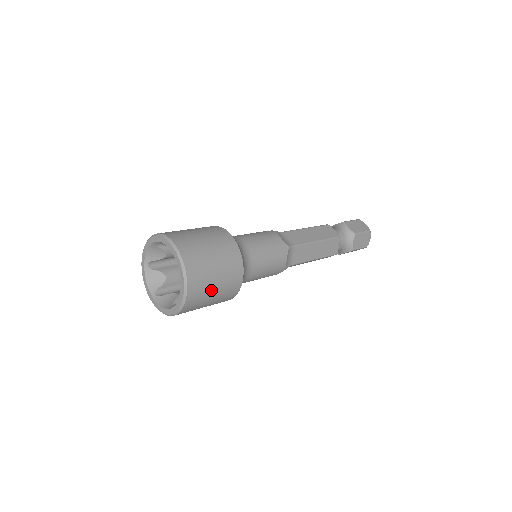
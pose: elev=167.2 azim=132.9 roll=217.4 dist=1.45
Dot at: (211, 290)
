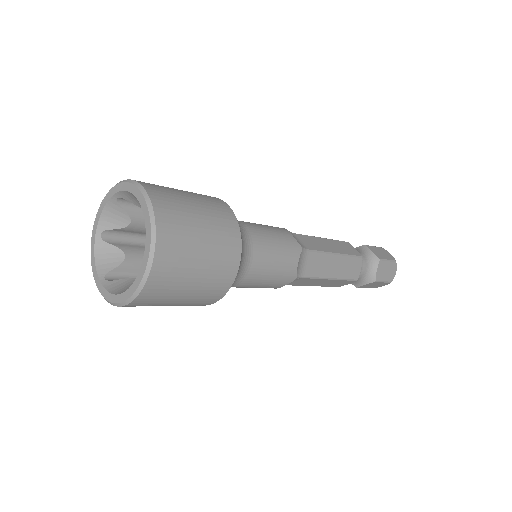
Dot at: (191, 269)
